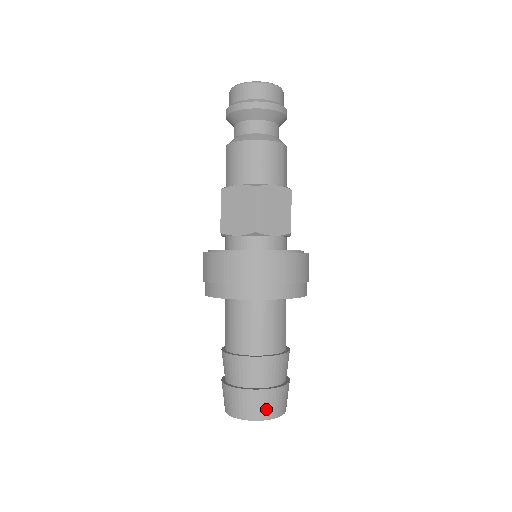
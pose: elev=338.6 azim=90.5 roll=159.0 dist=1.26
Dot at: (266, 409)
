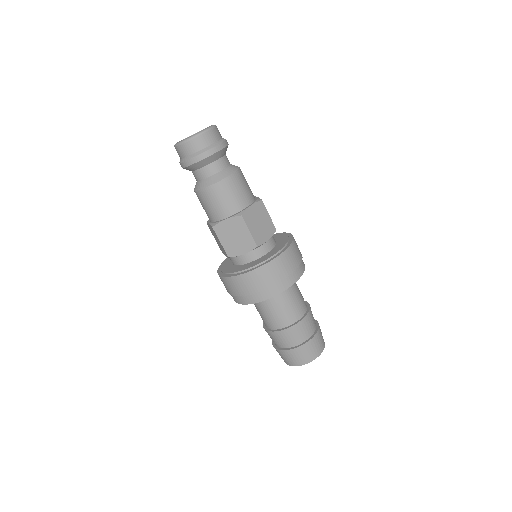
Dot at: (294, 360)
